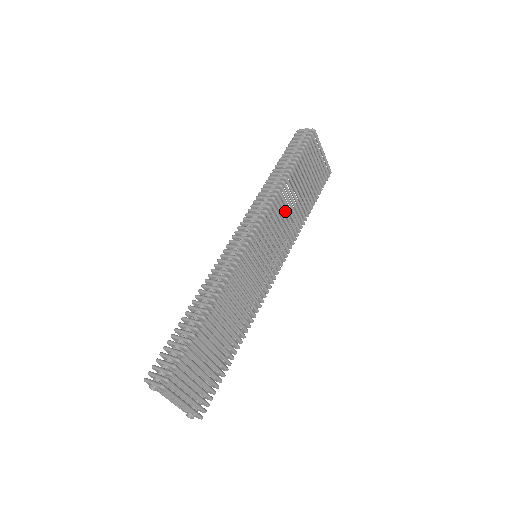
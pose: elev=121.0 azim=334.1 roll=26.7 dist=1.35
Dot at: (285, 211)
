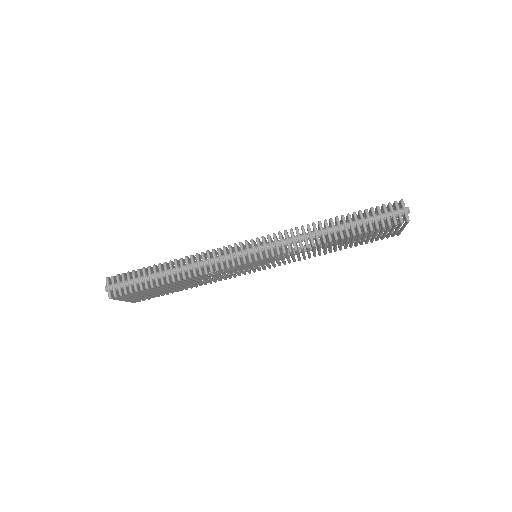
Dot at: (308, 252)
